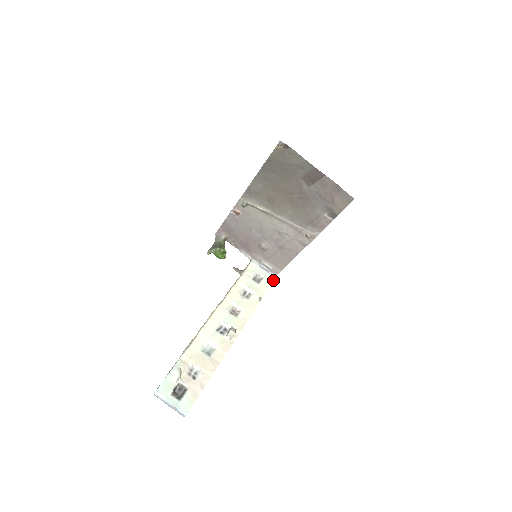
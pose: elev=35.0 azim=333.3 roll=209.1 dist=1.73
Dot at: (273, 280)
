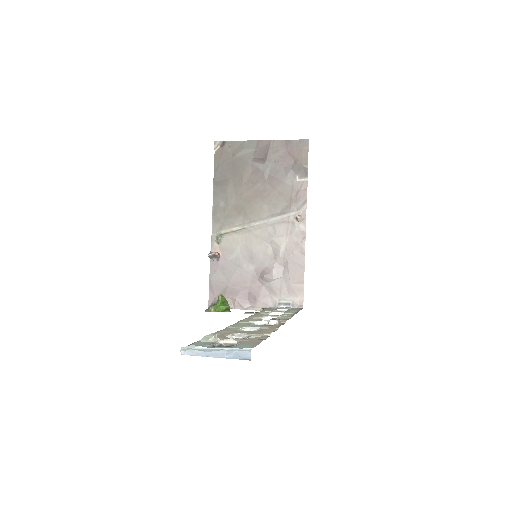
Dot at: (301, 309)
